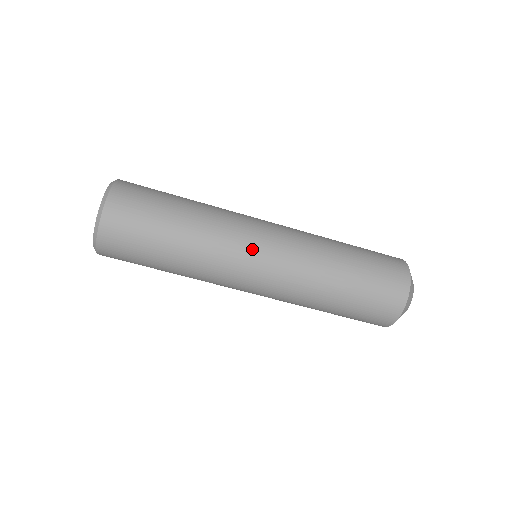
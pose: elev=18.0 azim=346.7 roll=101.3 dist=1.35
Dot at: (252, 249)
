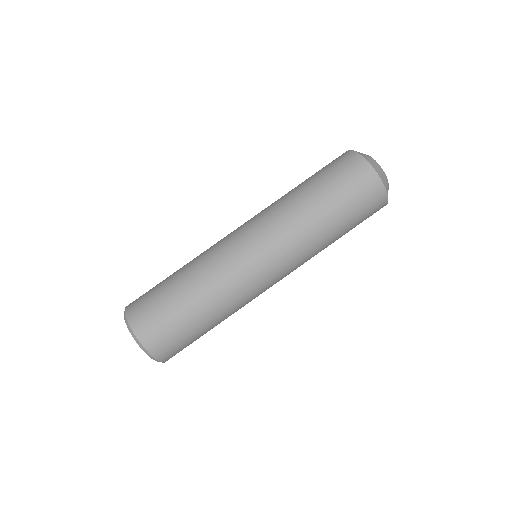
Dot at: (235, 243)
